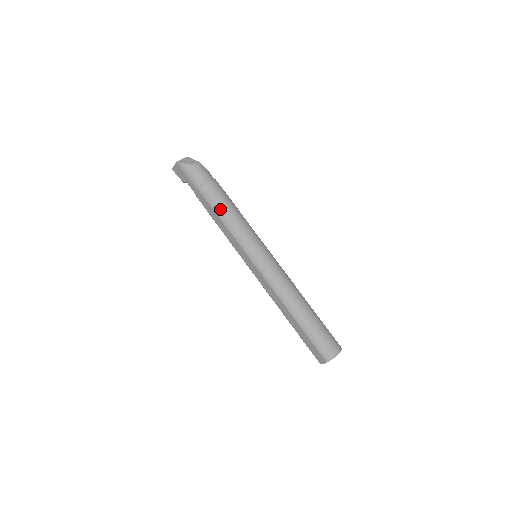
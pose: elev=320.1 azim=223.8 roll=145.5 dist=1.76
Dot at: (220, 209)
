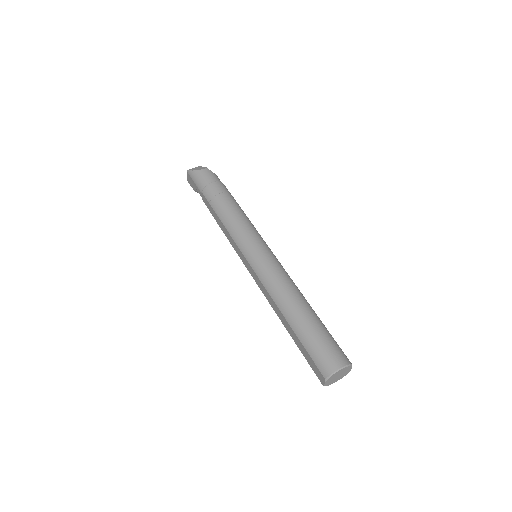
Dot at: (219, 208)
